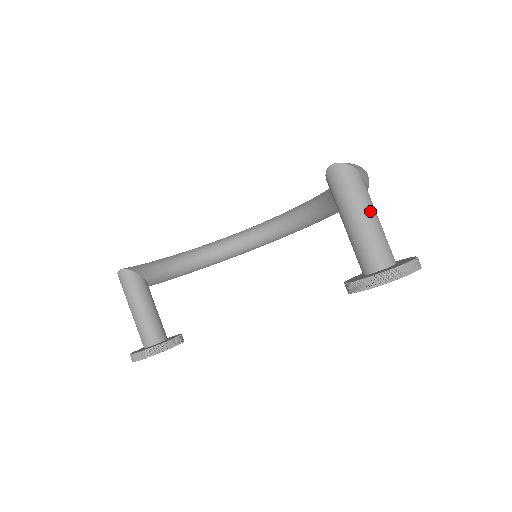
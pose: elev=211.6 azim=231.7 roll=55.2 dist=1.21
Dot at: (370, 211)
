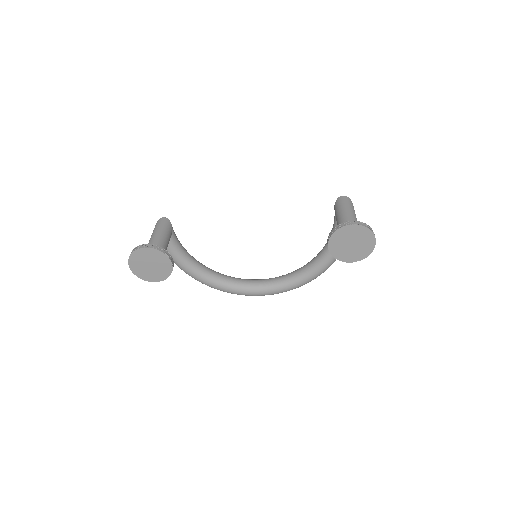
Dot at: (355, 216)
